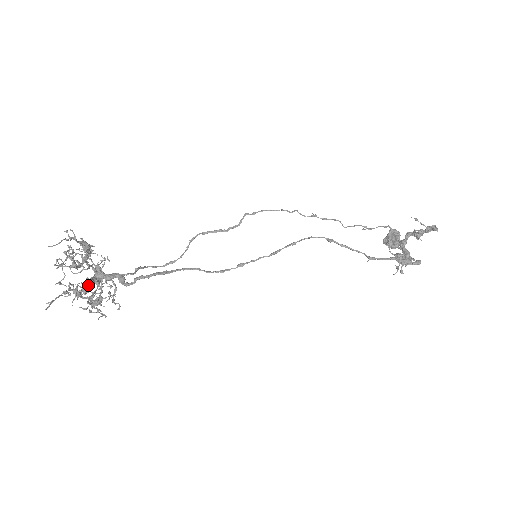
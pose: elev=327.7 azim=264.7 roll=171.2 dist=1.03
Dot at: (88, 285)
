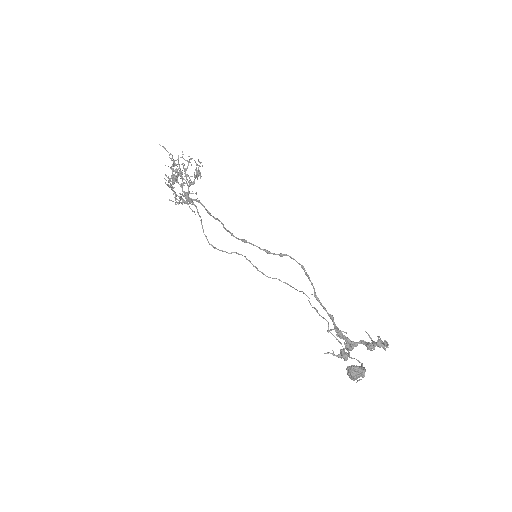
Dot at: (180, 168)
